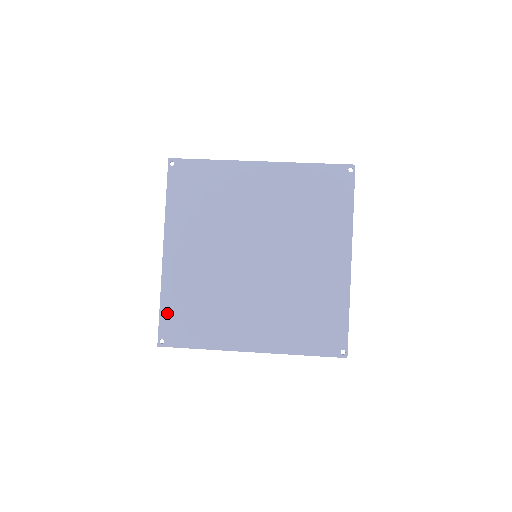
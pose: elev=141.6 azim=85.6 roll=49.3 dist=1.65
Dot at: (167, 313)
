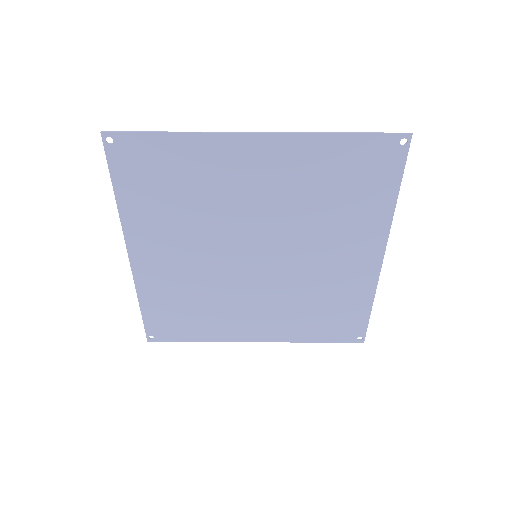
Dot at: (151, 314)
